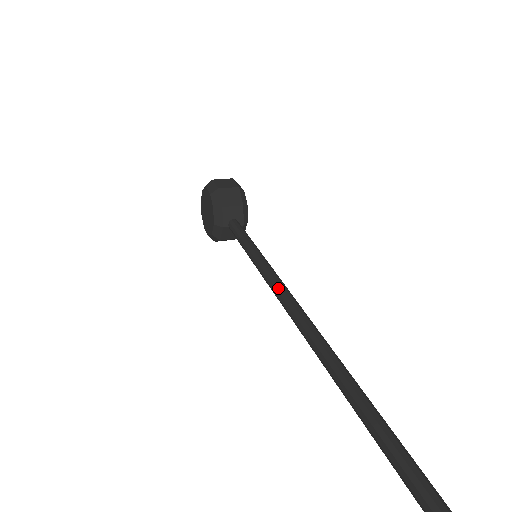
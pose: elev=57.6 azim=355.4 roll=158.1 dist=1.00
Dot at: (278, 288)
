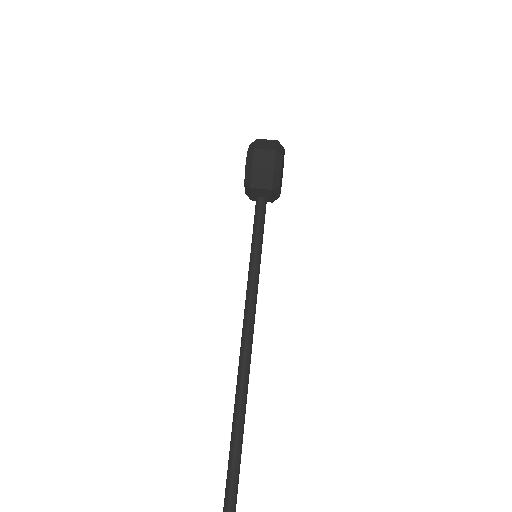
Dot at: (246, 310)
